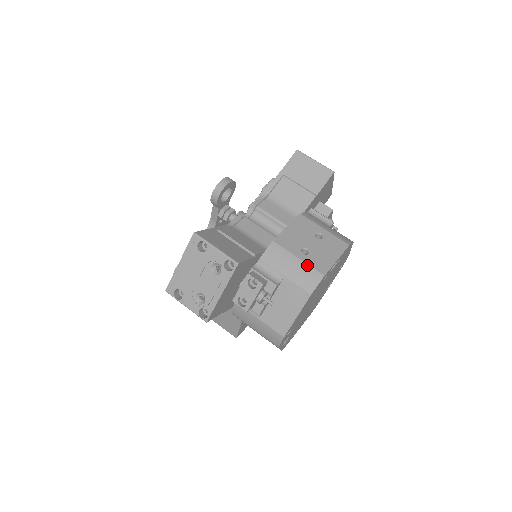
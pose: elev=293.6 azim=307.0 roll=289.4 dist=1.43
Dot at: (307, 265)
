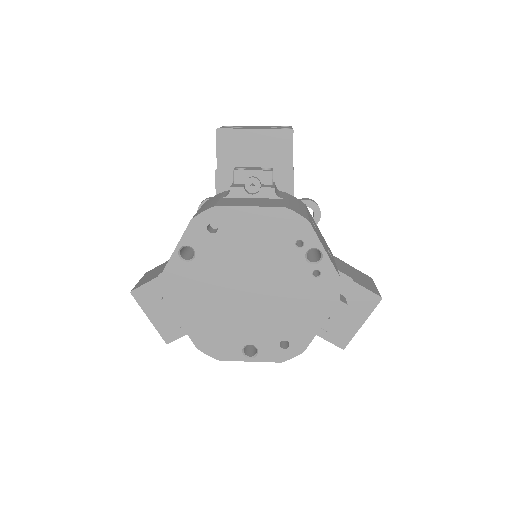
Dot at: (307, 214)
